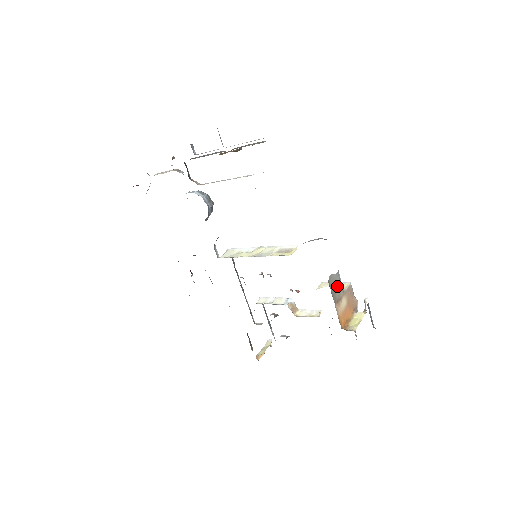
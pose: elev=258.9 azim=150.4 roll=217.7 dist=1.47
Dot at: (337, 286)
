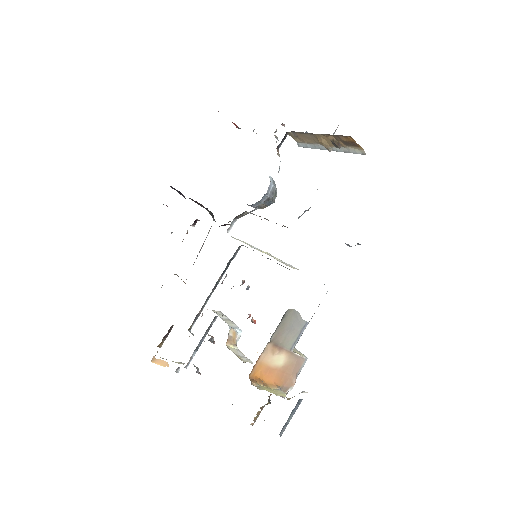
Dot at: (291, 332)
